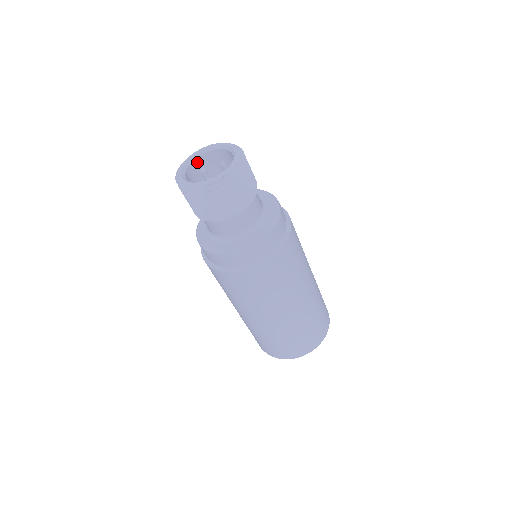
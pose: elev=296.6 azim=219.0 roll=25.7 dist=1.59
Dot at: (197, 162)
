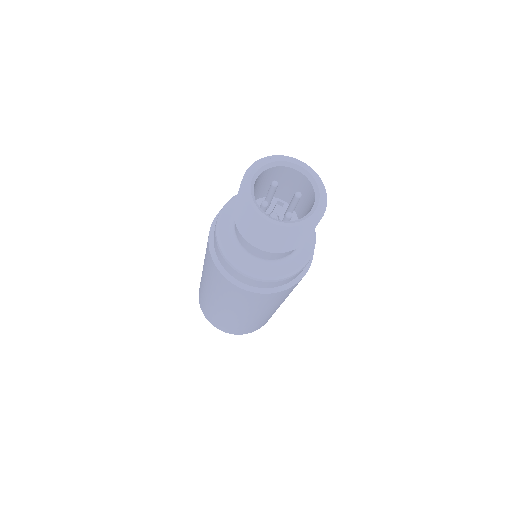
Dot at: (276, 169)
